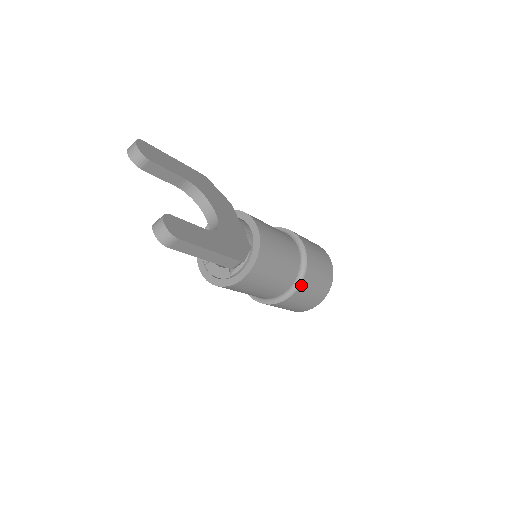
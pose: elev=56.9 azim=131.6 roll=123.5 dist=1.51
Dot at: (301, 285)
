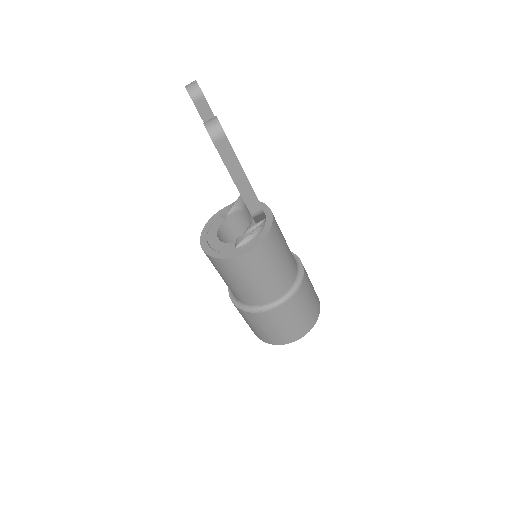
Dot at: (294, 296)
